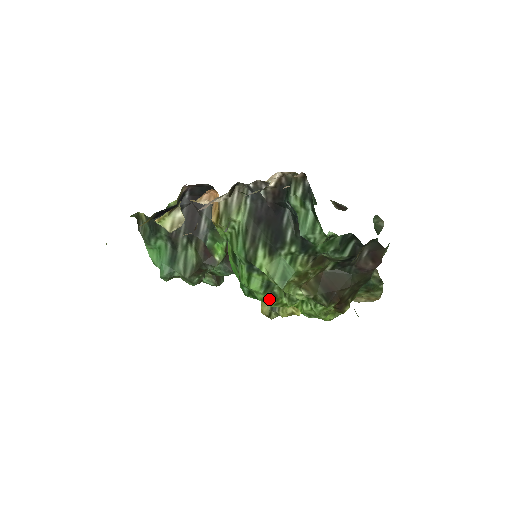
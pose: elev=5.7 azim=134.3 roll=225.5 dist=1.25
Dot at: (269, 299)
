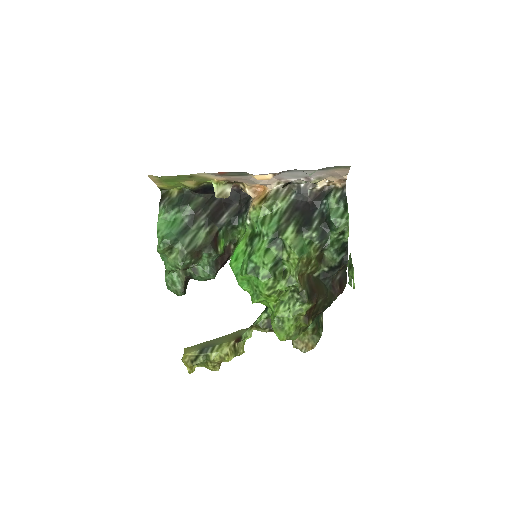
Dot at: (270, 277)
